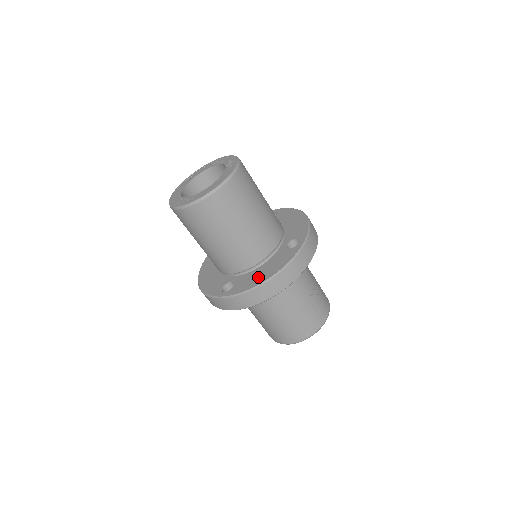
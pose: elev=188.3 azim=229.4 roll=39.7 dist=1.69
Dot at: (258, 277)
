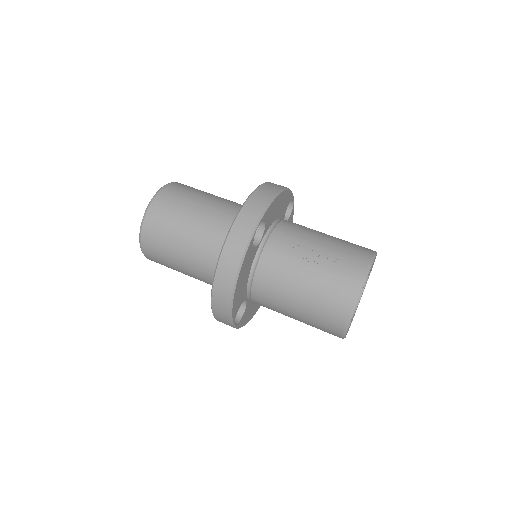
Dot at: occluded
